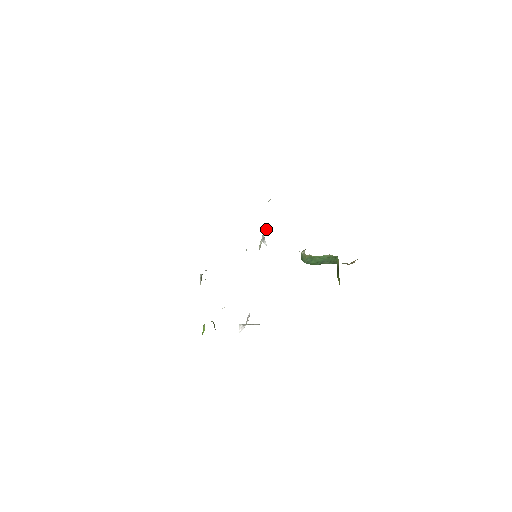
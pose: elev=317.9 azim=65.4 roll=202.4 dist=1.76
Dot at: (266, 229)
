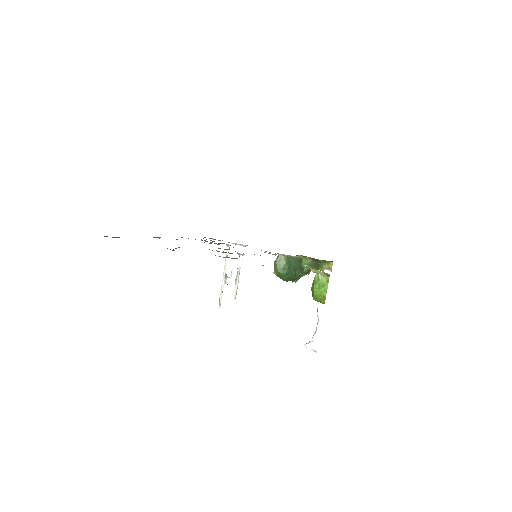
Dot at: occluded
